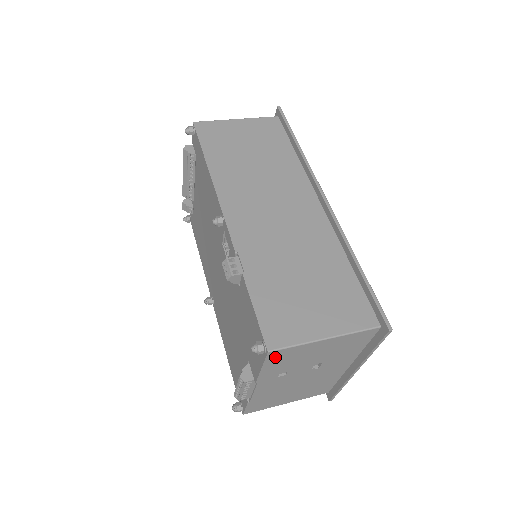
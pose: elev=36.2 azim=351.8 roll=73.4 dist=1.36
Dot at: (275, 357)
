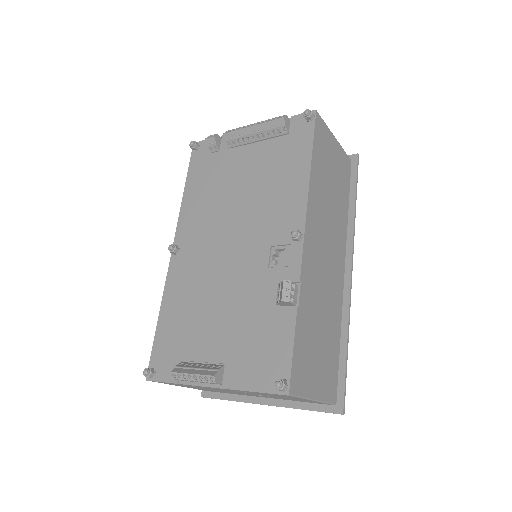
Dot at: occluded
